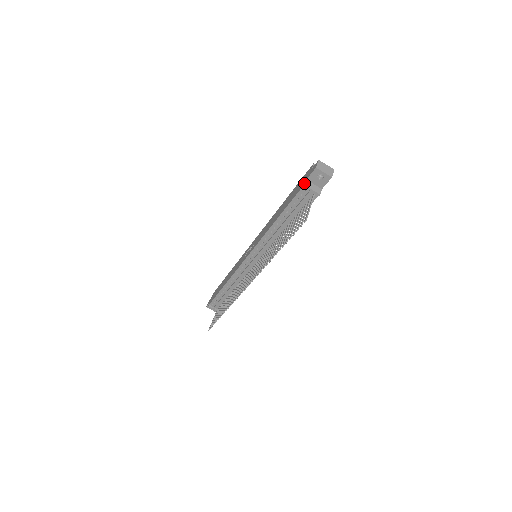
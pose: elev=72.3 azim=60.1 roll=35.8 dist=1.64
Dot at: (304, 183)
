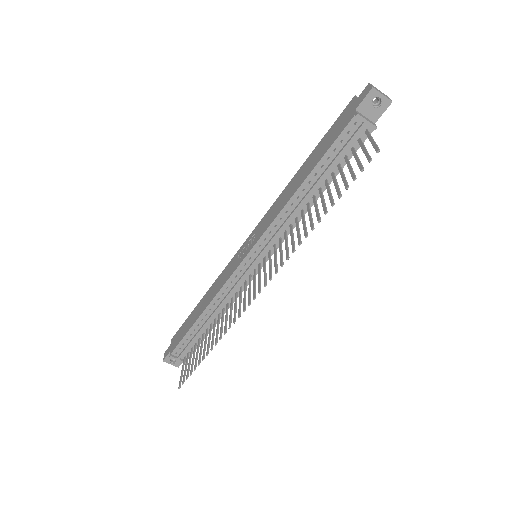
Dot at: (354, 113)
